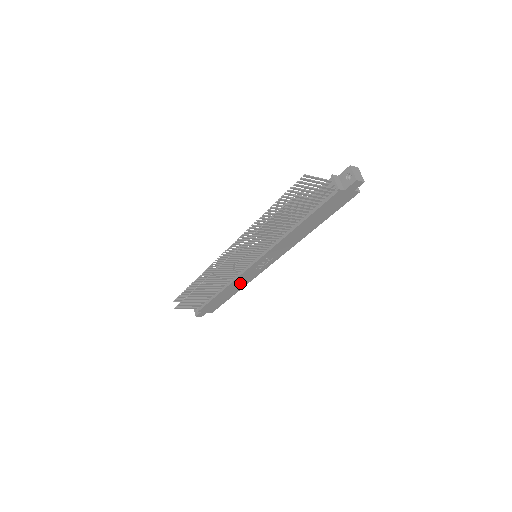
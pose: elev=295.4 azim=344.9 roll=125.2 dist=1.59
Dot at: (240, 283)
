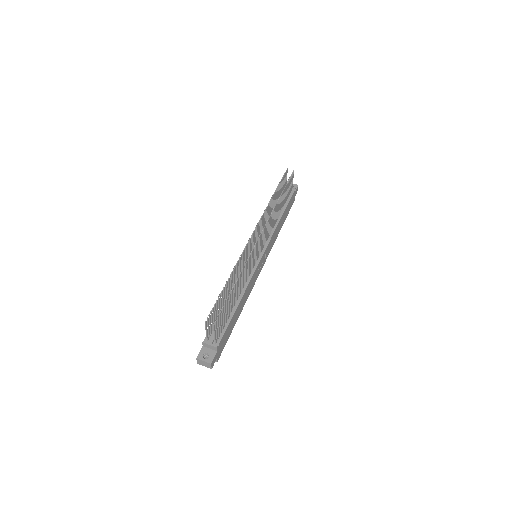
Dot at: (247, 294)
